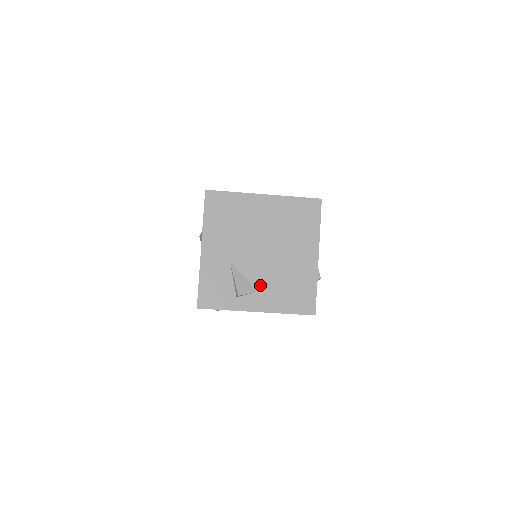
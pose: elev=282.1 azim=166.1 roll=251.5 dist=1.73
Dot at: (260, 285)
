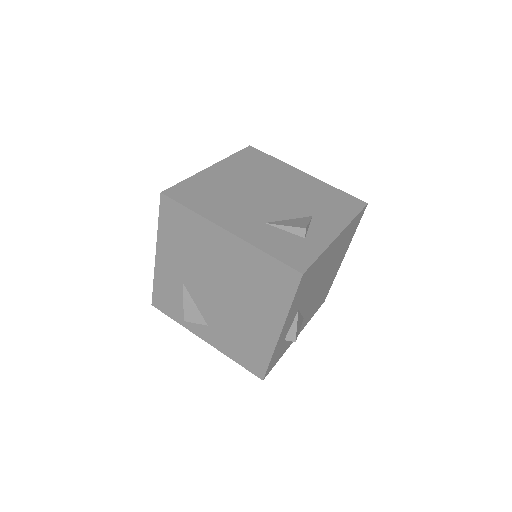
Dot at: (211, 321)
